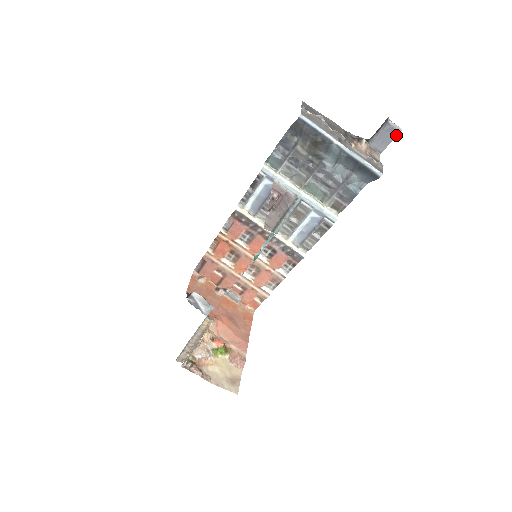
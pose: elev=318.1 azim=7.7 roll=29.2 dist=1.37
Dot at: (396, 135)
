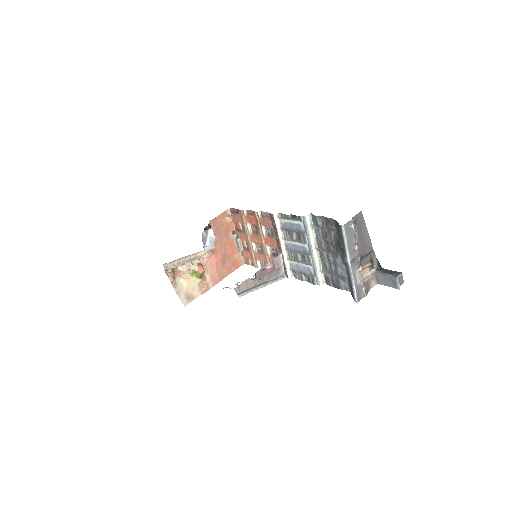
Dot at: (394, 287)
